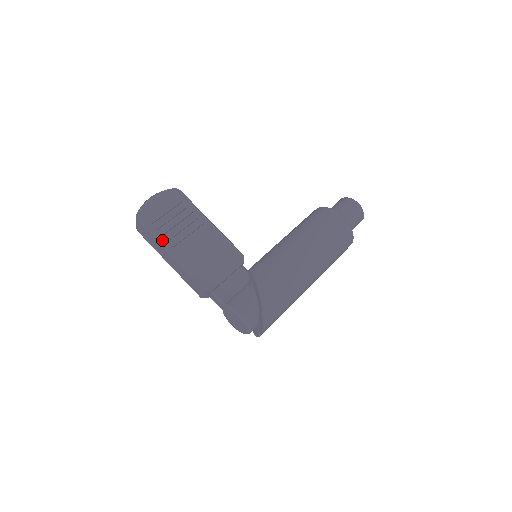
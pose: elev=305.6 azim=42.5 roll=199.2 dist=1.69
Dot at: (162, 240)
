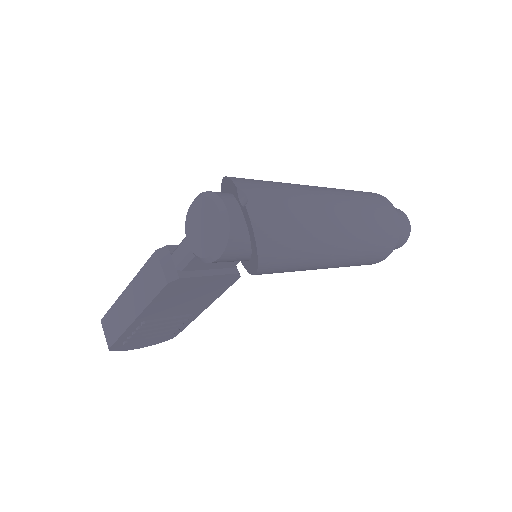
Dot at: occluded
